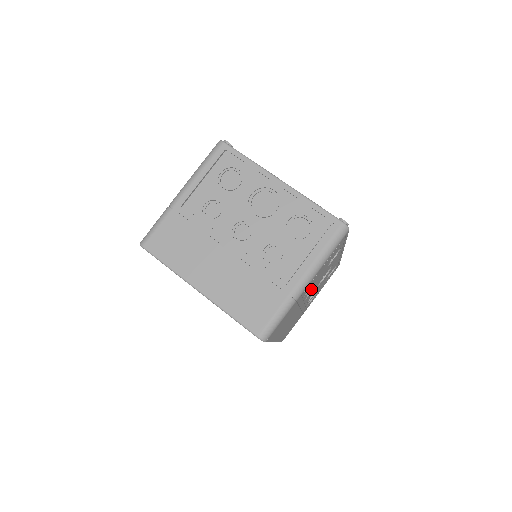
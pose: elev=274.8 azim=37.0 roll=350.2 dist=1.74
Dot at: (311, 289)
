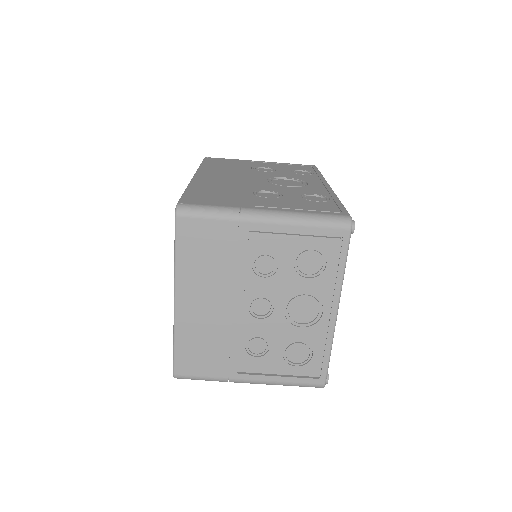
Dot at: occluded
